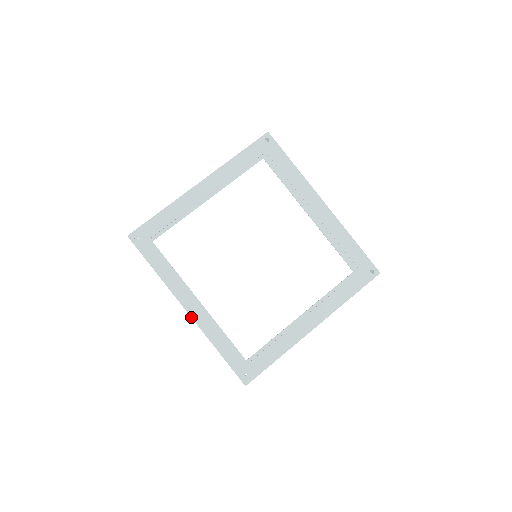
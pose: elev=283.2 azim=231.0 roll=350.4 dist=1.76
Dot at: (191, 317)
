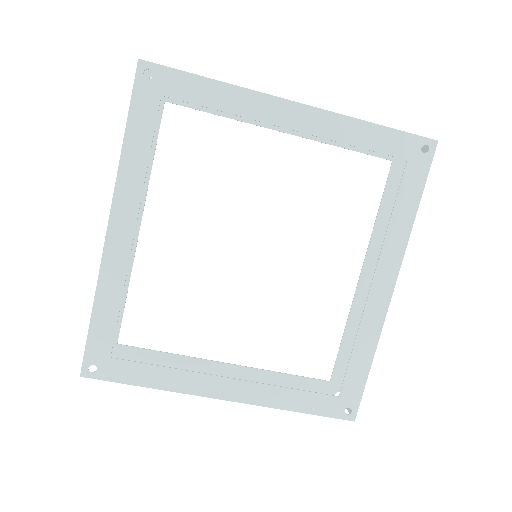
Dot at: (105, 240)
